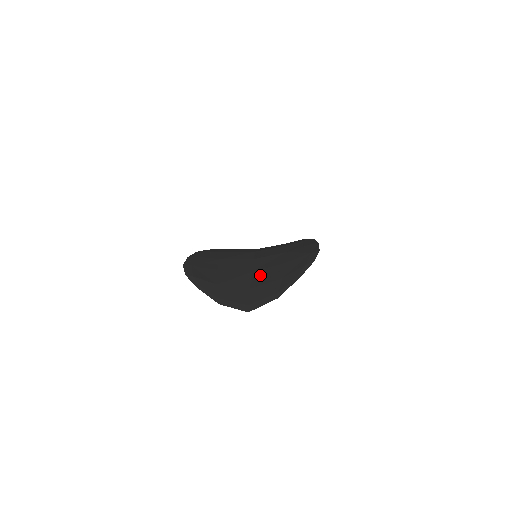
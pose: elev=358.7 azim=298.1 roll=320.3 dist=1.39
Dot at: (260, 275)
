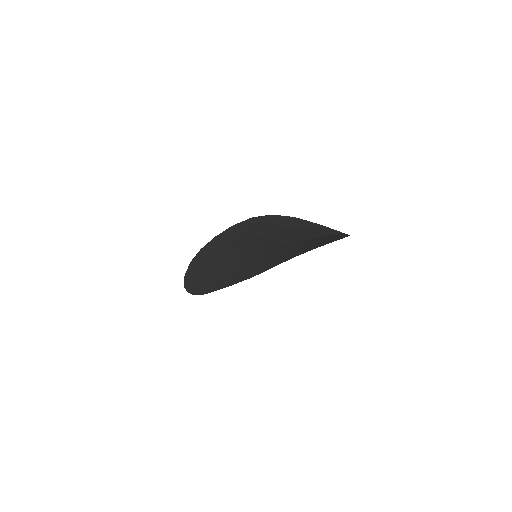
Dot at: occluded
